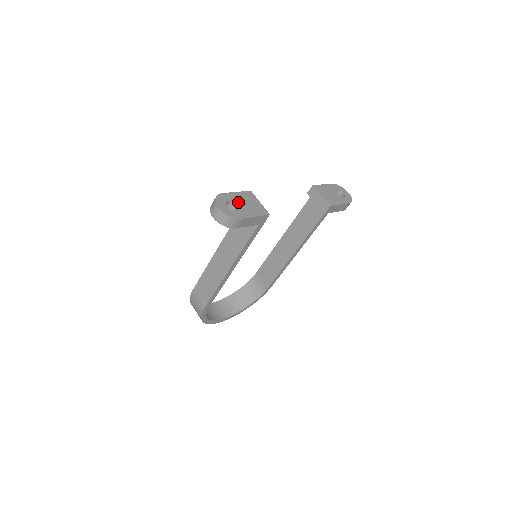
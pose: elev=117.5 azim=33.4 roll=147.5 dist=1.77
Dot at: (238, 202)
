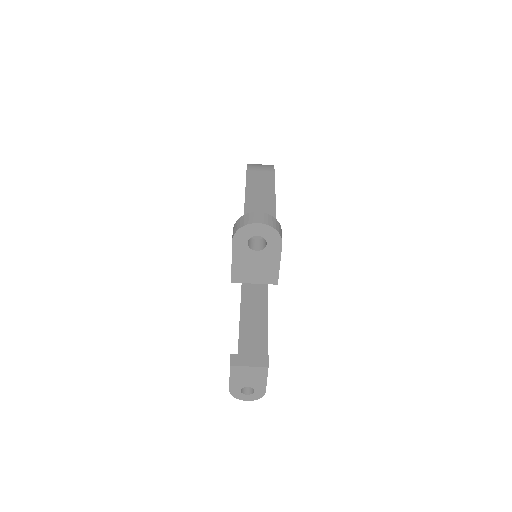
Dot at: (244, 385)
